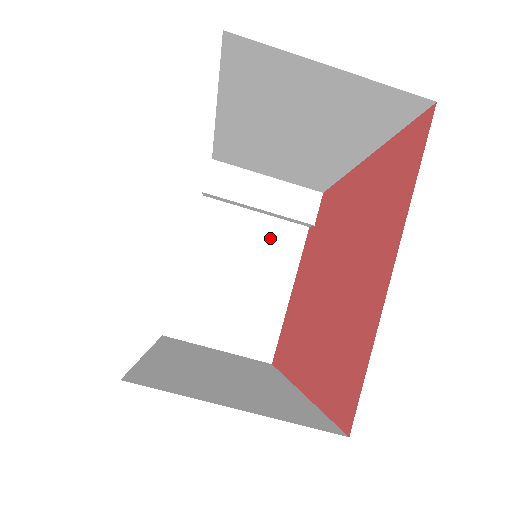
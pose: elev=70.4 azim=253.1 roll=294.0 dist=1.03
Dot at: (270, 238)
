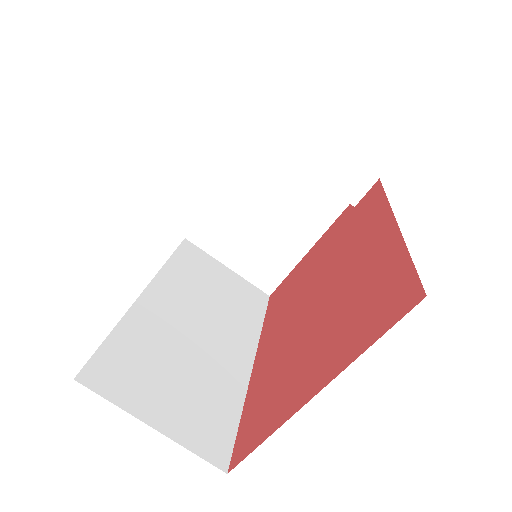
Dot at: (310, 194)
